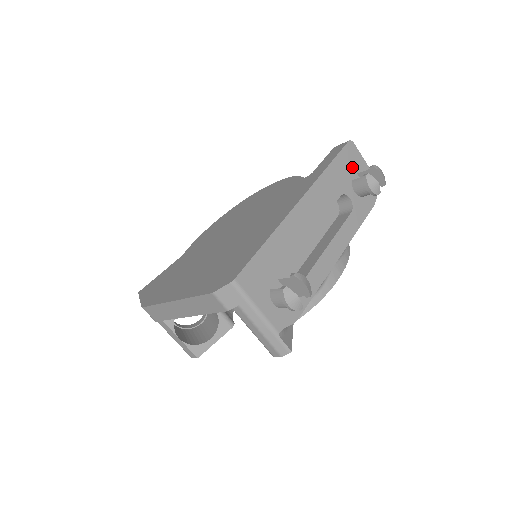
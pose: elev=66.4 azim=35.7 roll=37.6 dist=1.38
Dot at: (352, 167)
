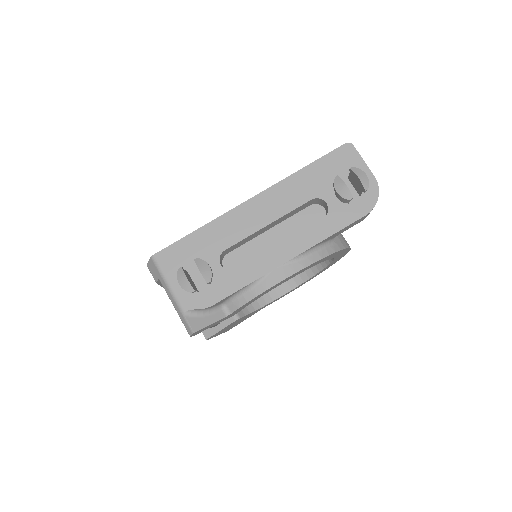
Dot at: (342, 171)
